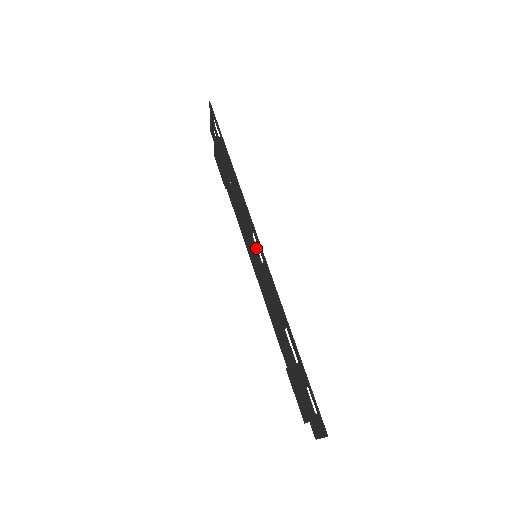
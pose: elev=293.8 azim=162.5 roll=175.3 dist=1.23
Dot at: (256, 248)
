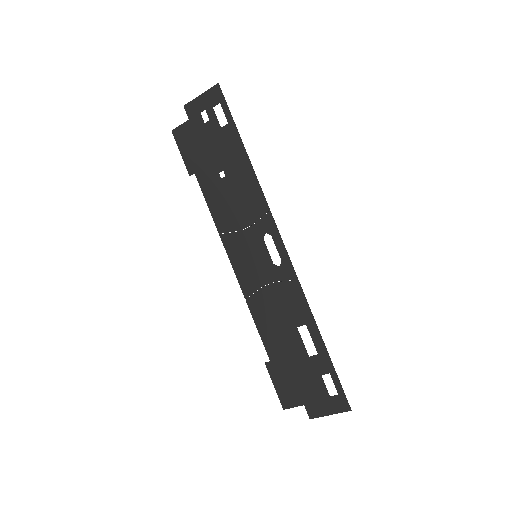
Dot at: (267, 249)
